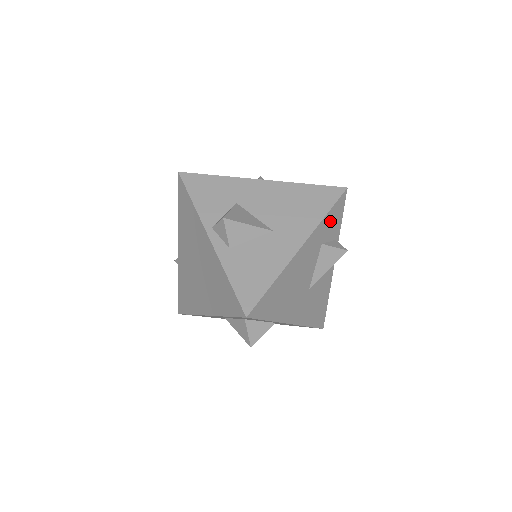
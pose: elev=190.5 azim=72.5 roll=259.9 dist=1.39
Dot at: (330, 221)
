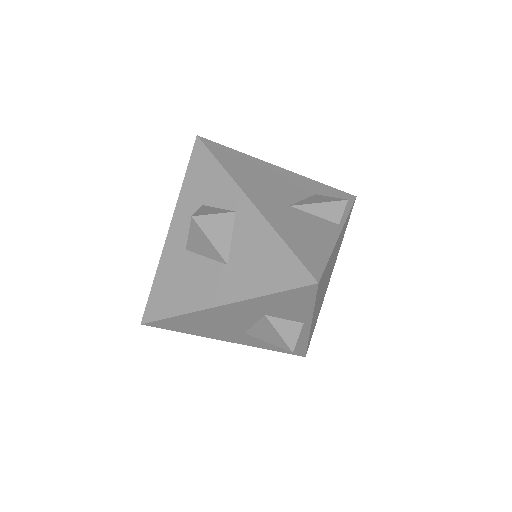
Dot at: (329, 193)
